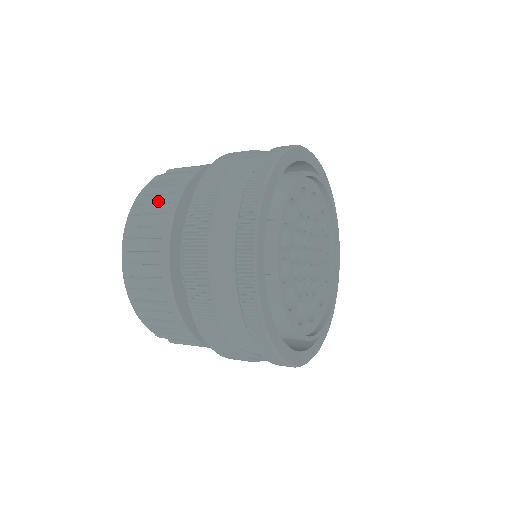
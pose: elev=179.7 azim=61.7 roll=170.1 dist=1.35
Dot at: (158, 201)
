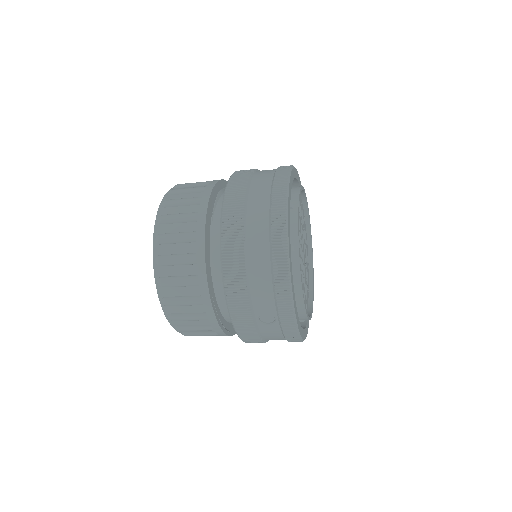
Dot at: (188, 197)
